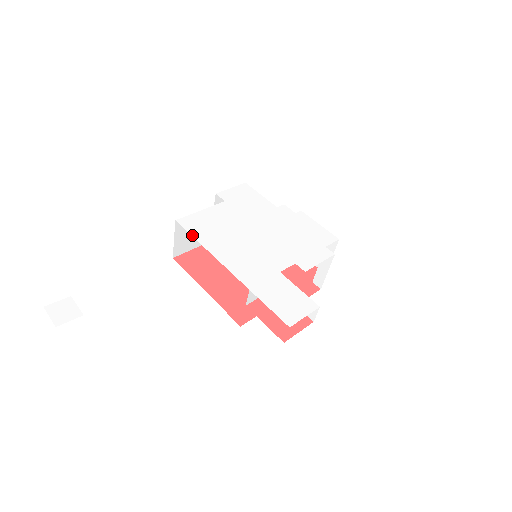
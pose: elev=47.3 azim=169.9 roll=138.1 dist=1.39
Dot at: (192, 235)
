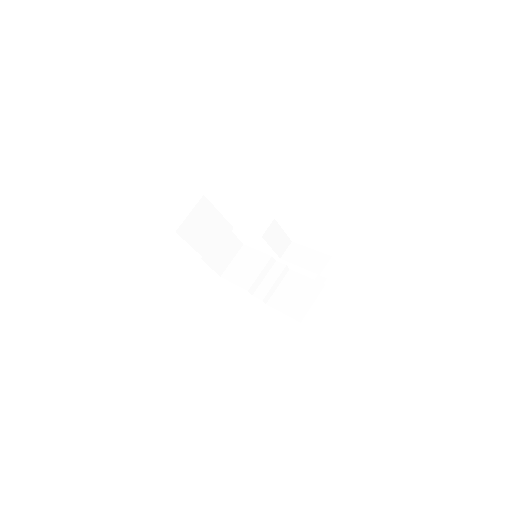
Dot at: occluded
